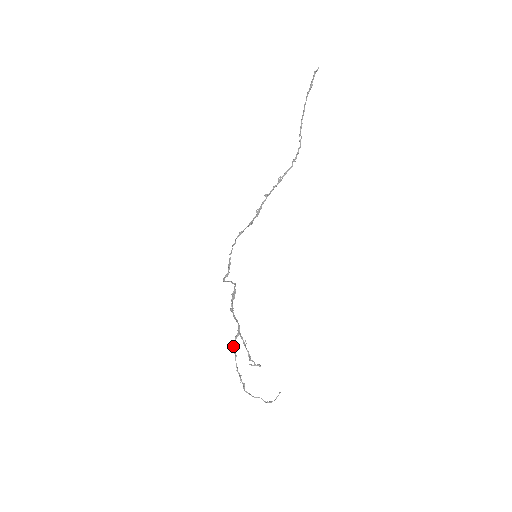
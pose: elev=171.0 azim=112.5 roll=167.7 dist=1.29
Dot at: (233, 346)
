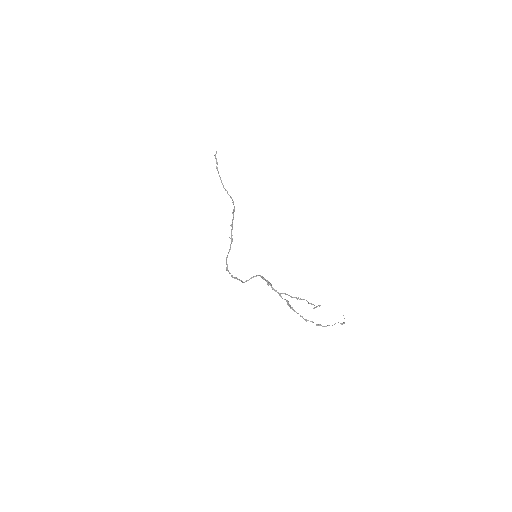
Dot at: (292, 307)
